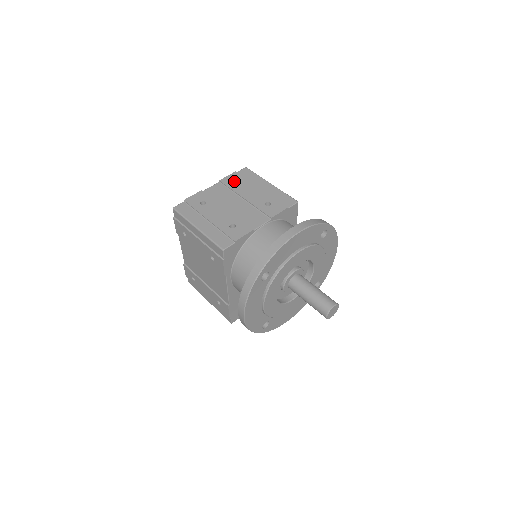
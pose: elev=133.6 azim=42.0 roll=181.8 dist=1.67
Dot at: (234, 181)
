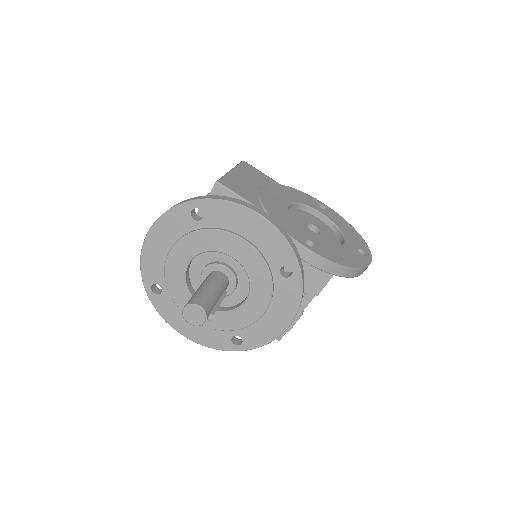
Dot at: occluded
